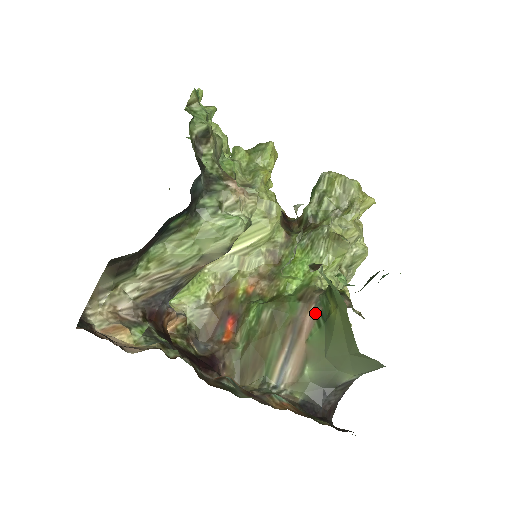
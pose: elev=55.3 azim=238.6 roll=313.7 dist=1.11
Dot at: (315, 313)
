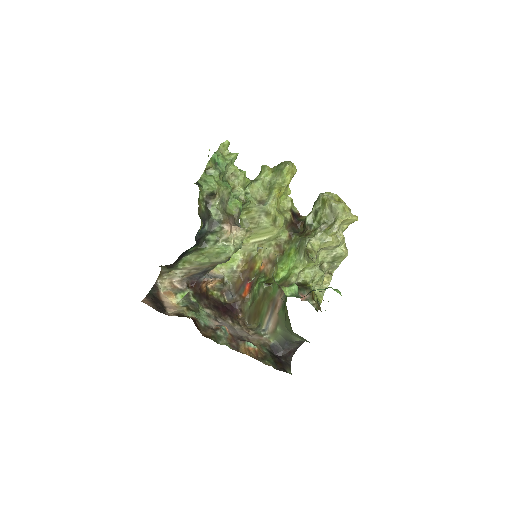
Dot at: (282, 300)
